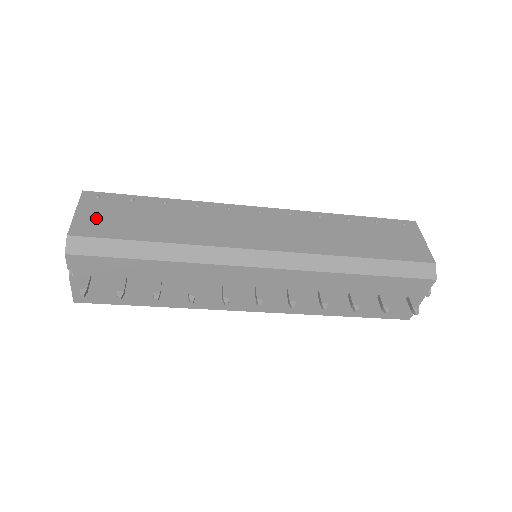
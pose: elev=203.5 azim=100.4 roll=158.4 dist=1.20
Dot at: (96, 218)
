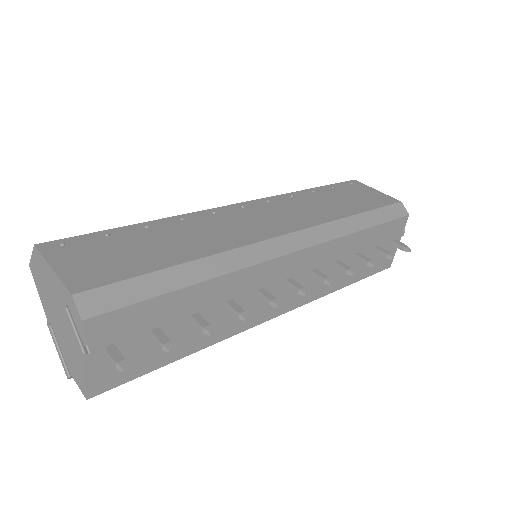
Dot at: (87, 265)
